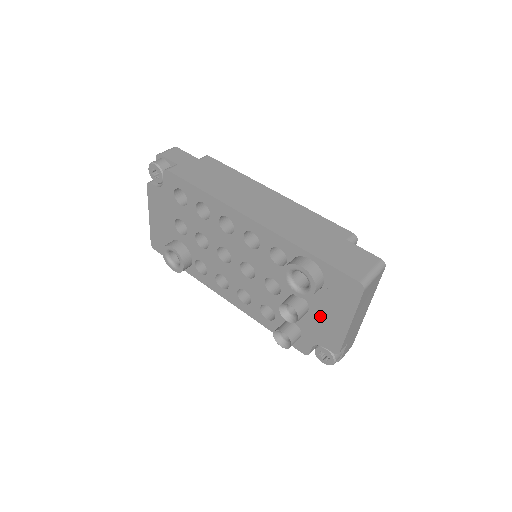
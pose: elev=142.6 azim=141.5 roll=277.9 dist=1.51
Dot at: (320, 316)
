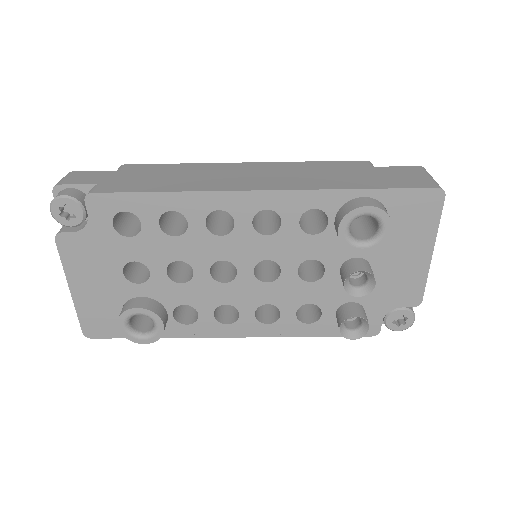
Dot at: (389, 269)
